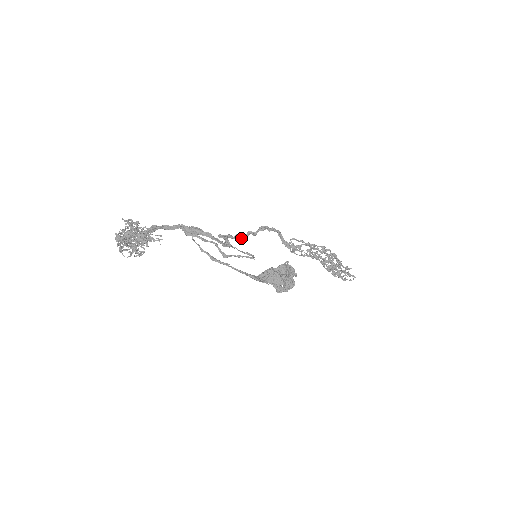
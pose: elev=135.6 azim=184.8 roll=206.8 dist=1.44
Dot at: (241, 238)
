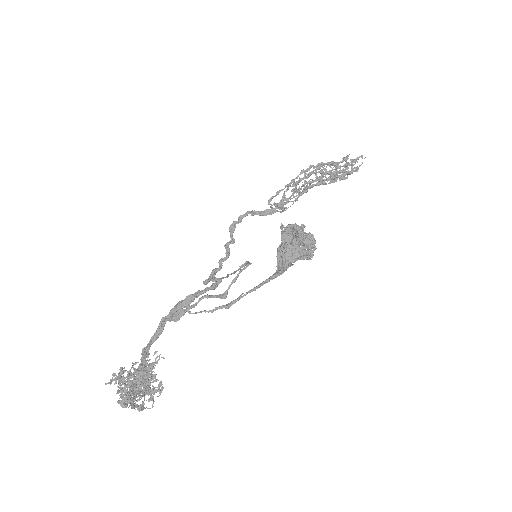
Dot at: occluded
